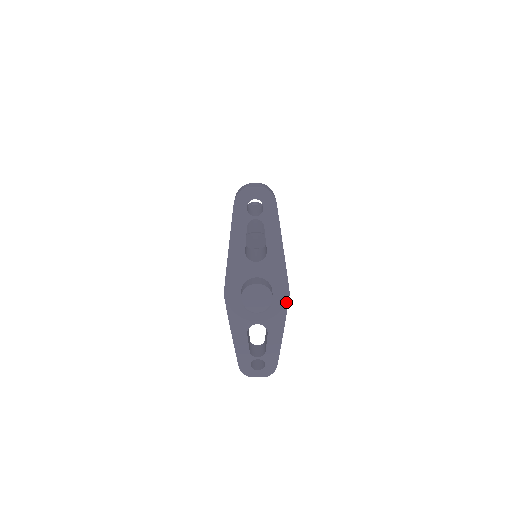
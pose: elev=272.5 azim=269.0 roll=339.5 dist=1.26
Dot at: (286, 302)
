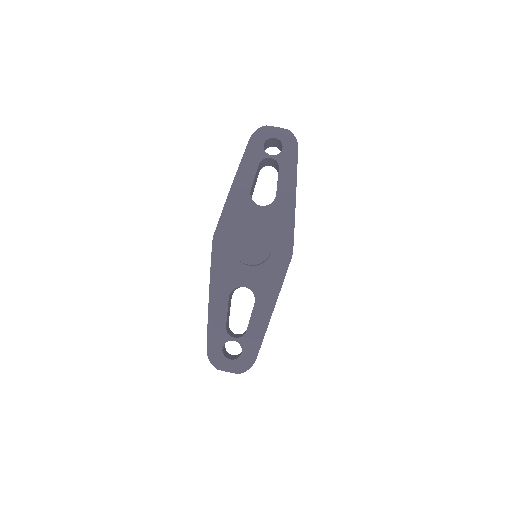
Dot at: (286, 265)
